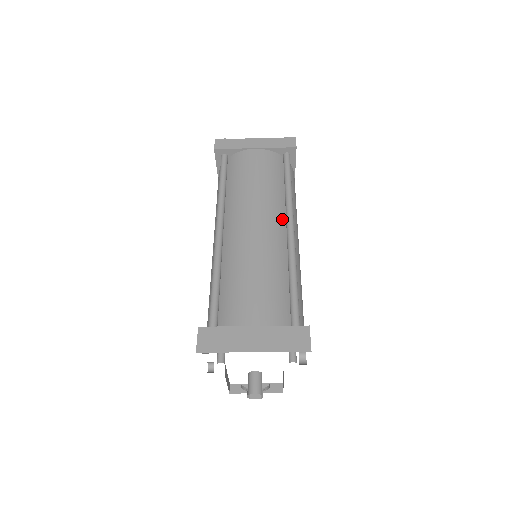
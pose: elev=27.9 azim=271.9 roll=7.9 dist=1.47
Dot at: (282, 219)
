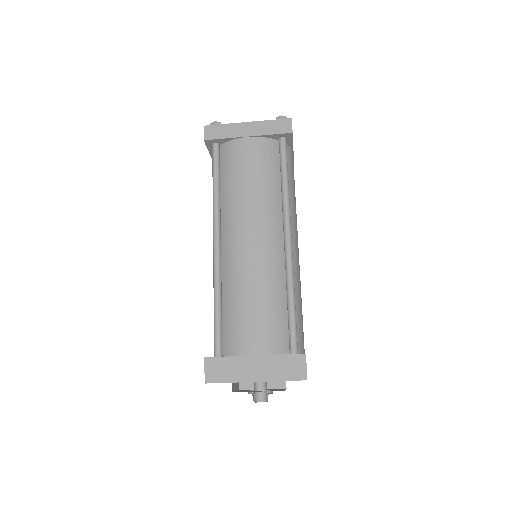
Dot at: (279, 227)
